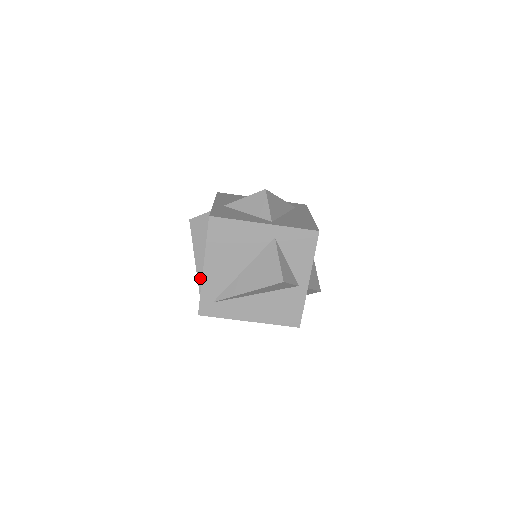
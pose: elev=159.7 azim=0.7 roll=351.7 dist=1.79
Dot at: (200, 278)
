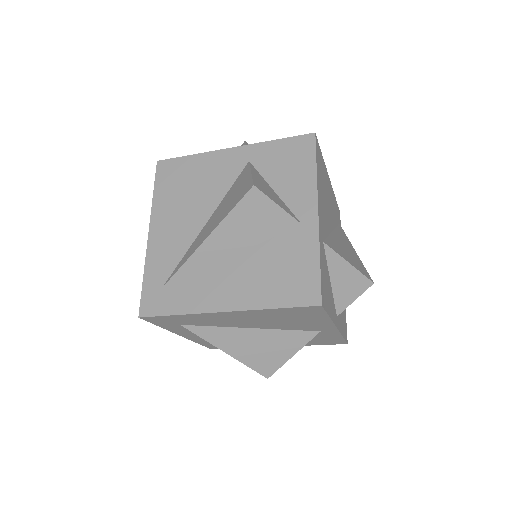
Dot at: occluded
